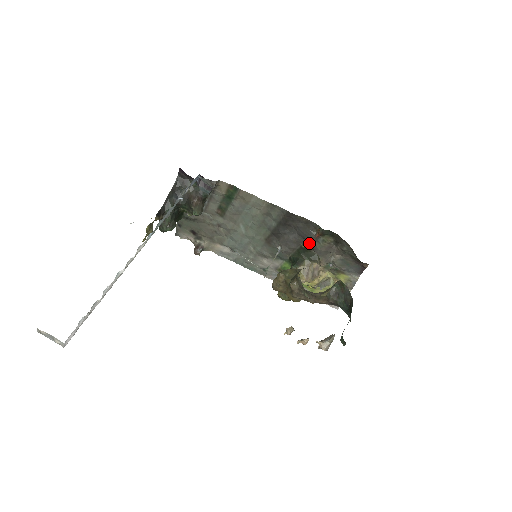
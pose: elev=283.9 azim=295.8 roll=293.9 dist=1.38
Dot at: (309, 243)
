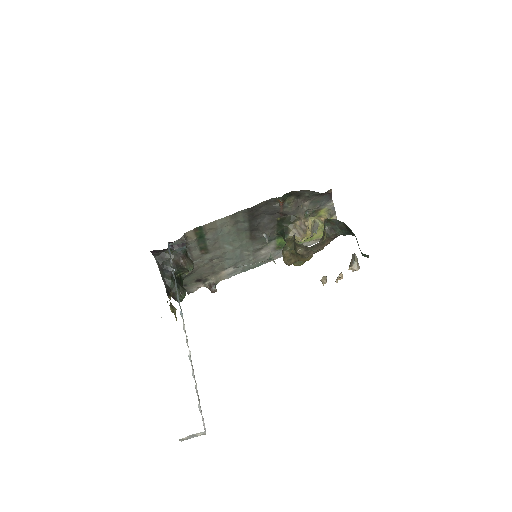
Dot at: (280, 214)
